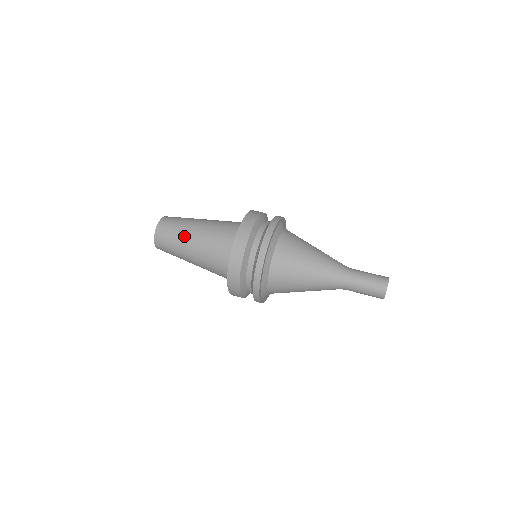
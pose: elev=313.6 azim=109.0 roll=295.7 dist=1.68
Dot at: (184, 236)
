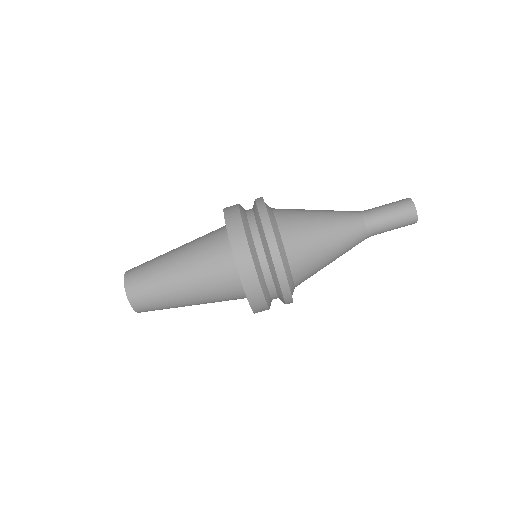
Dot at: (164, 276)
